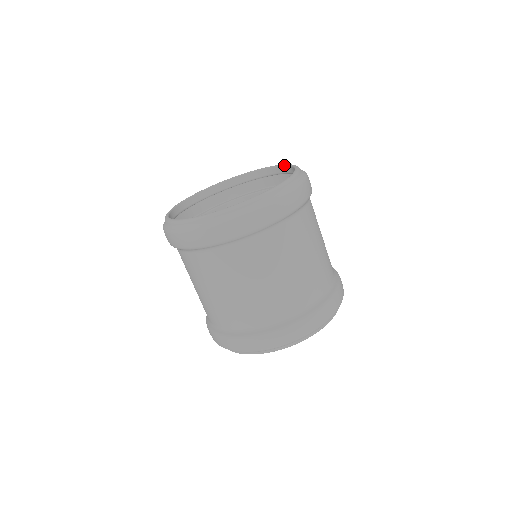
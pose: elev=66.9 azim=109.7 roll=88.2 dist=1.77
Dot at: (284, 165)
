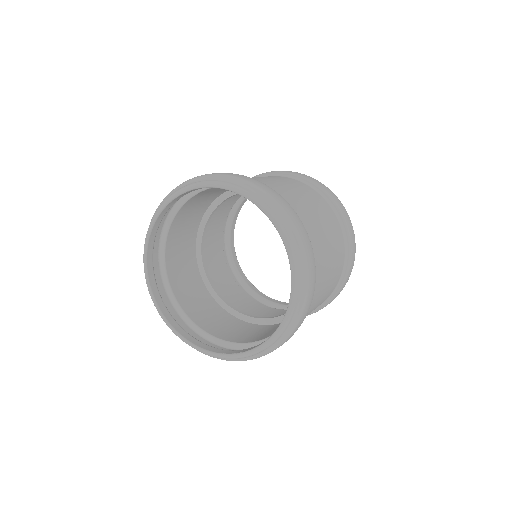
Dot at: occluded
